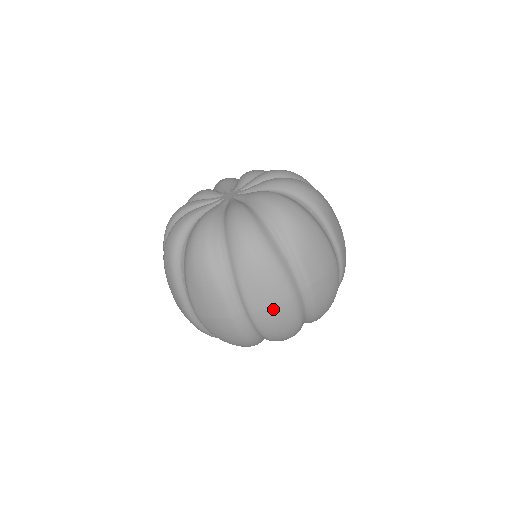
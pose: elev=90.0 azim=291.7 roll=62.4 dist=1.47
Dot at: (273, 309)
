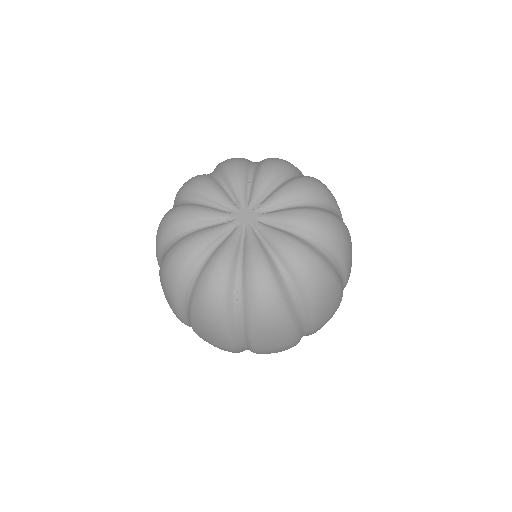
Dot at: (275, 350)
